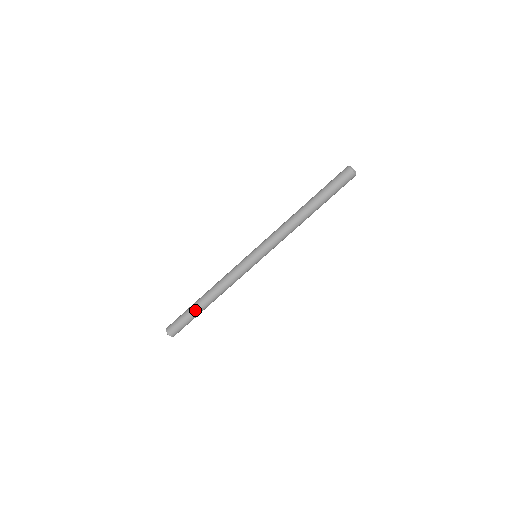
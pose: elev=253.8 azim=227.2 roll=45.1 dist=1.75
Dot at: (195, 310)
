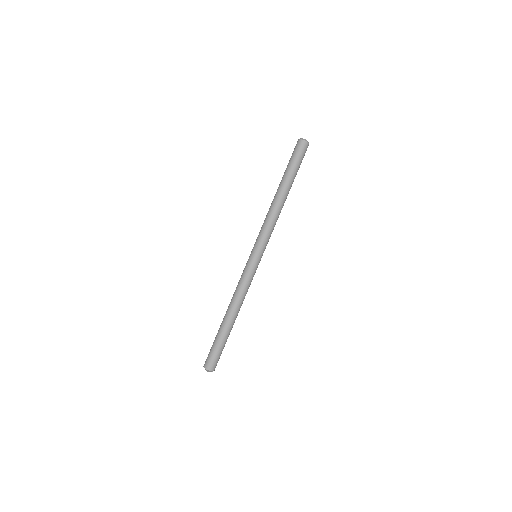
Dot at: (225, 334)
